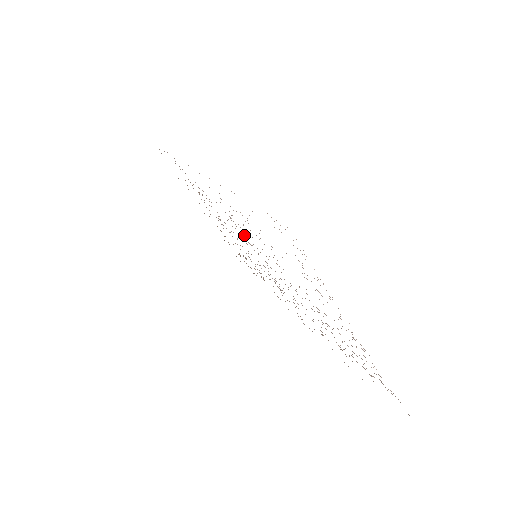
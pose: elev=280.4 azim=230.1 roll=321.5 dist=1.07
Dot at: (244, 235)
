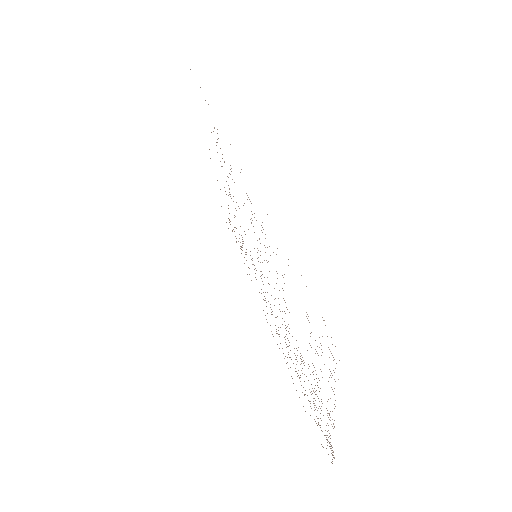
Dot at: occluded
